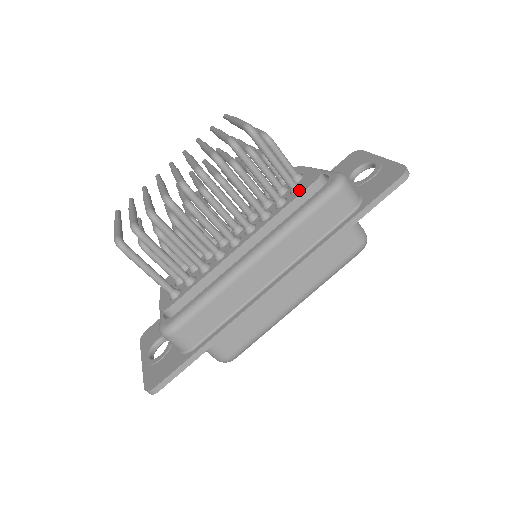
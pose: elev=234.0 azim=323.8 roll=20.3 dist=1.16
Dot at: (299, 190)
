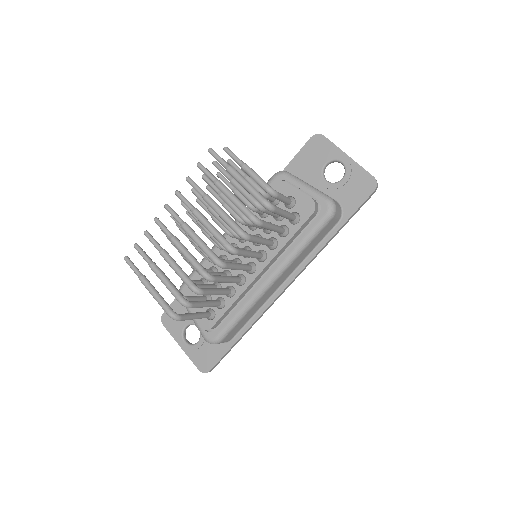
Dot at: (299, 221)
